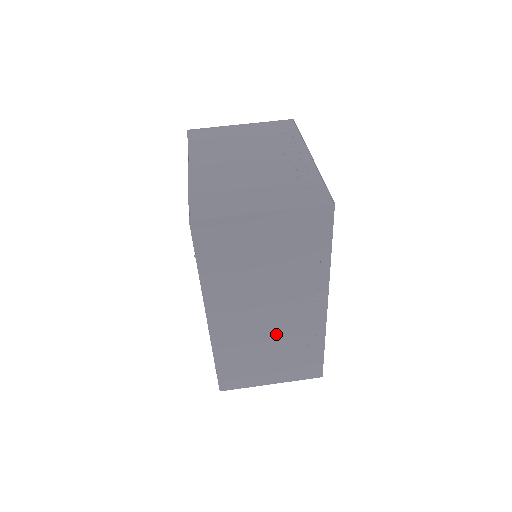
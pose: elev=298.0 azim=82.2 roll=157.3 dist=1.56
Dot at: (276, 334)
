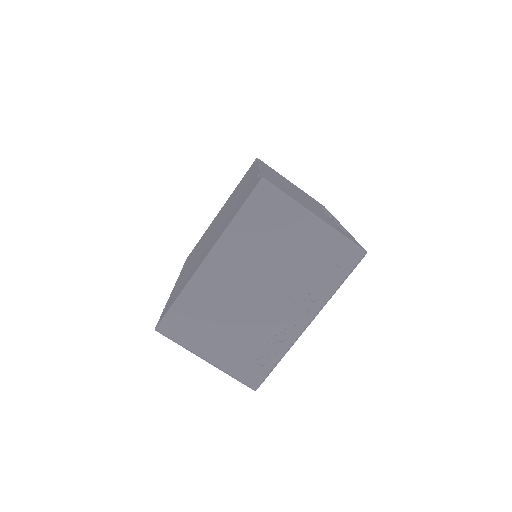
Dot at: occluded
